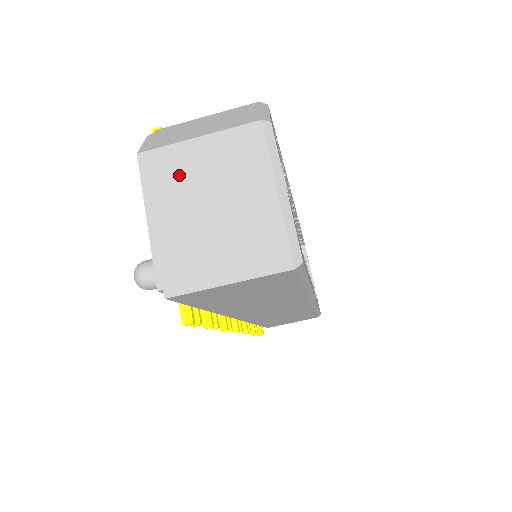
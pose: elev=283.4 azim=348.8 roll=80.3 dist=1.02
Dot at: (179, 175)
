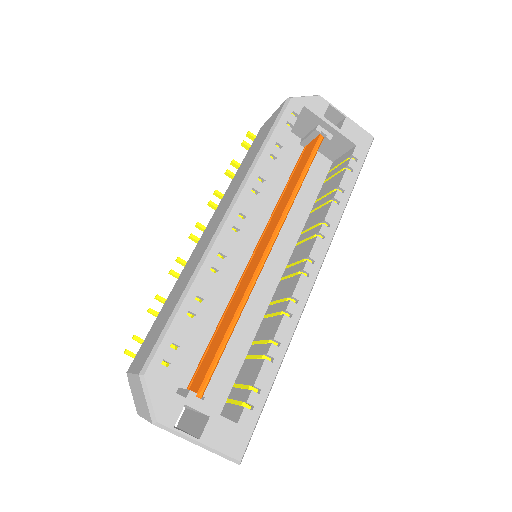
Dot at: occluded
